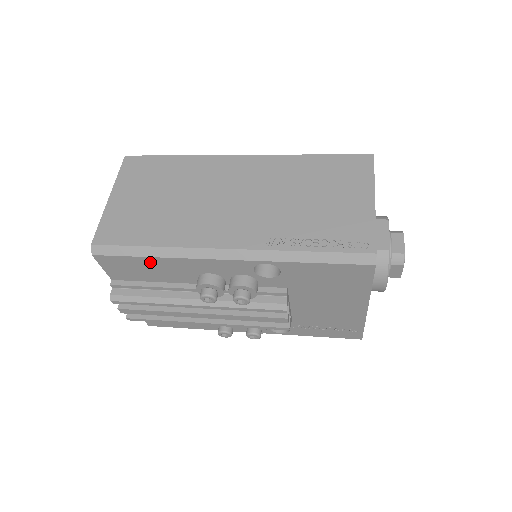
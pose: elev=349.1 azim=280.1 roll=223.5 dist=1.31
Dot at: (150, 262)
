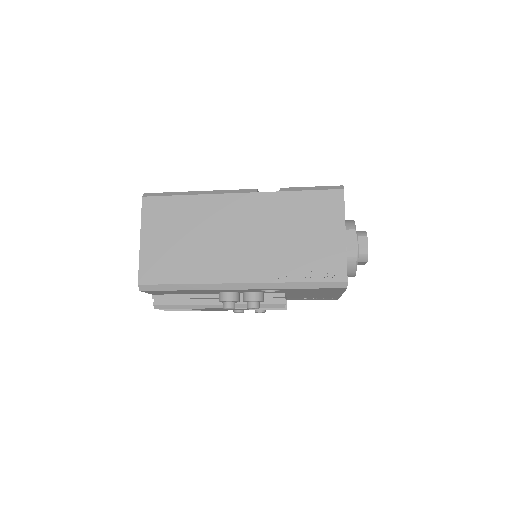
Dot at: (184, 291)
